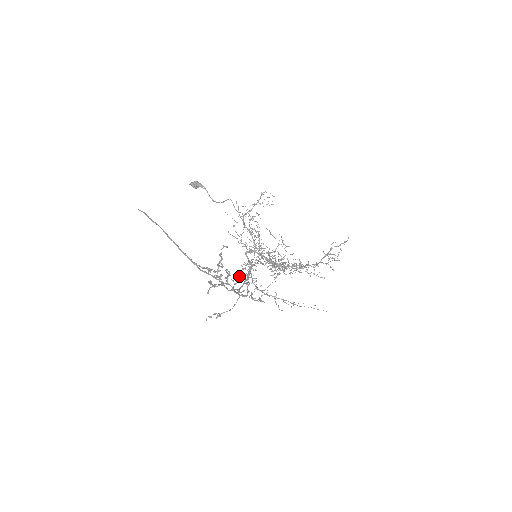
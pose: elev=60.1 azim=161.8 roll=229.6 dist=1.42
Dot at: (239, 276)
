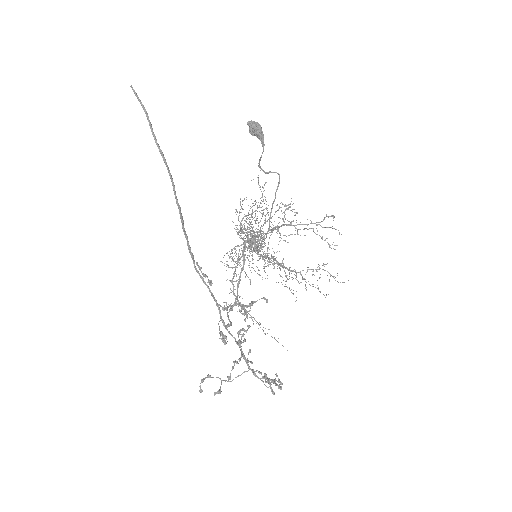
Dot at: (277, 376)
